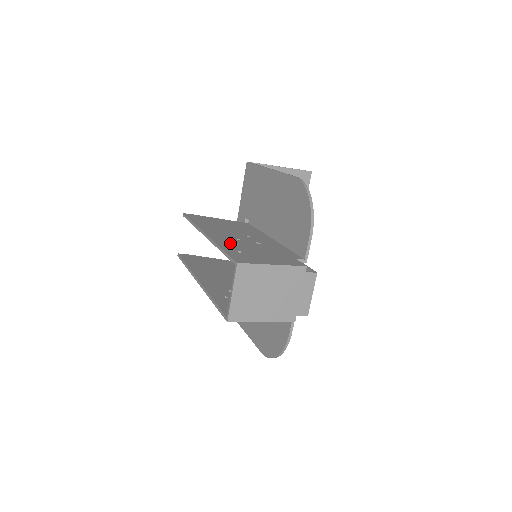
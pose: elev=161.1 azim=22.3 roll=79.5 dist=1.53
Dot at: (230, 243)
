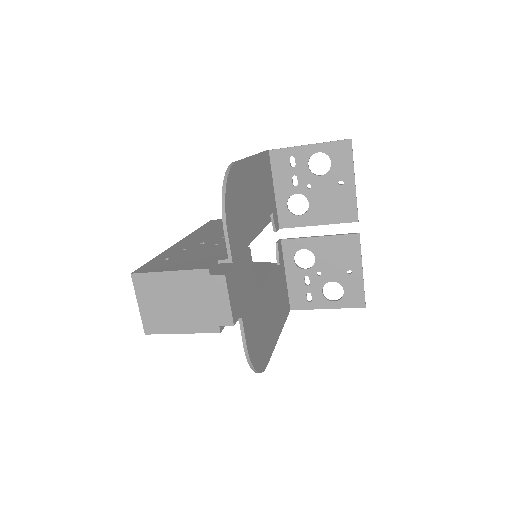
Dot at: (180, 250)
